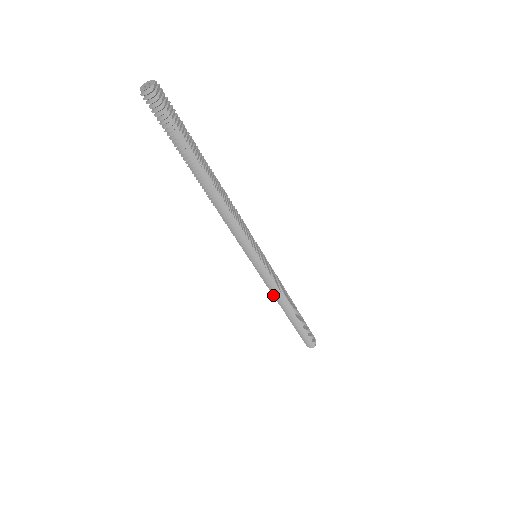
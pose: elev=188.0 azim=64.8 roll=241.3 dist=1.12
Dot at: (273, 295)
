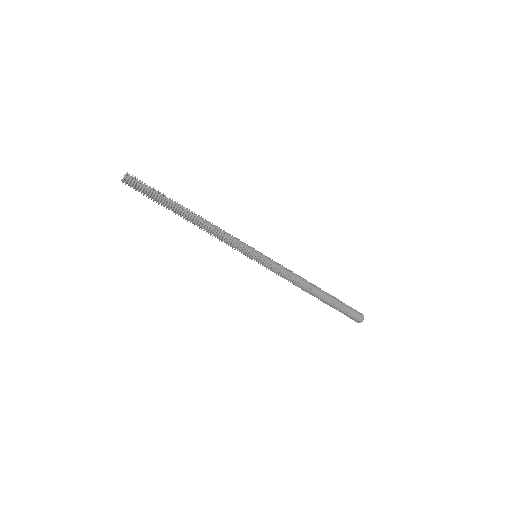
Dot at: occluded
